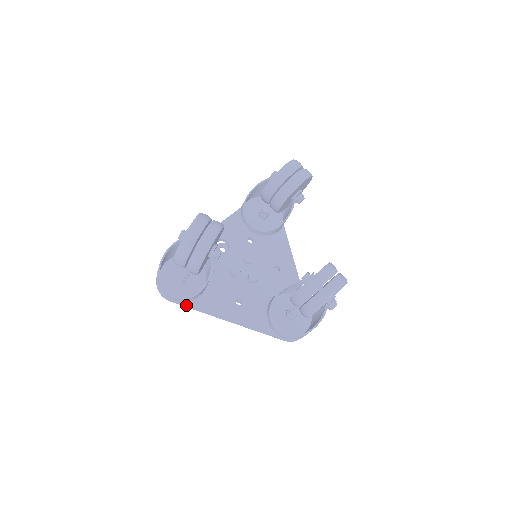
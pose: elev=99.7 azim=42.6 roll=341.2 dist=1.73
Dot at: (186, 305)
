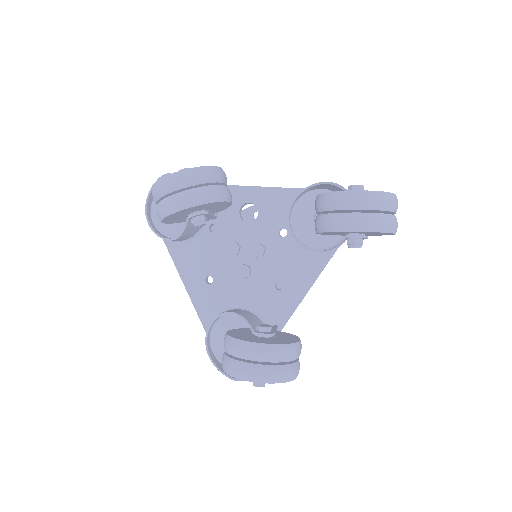
Dot at: occluded
